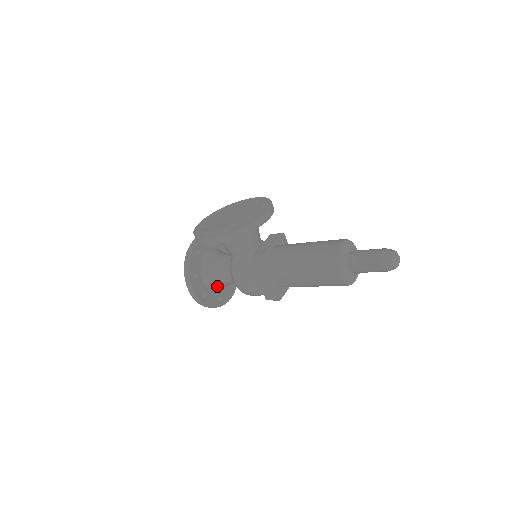
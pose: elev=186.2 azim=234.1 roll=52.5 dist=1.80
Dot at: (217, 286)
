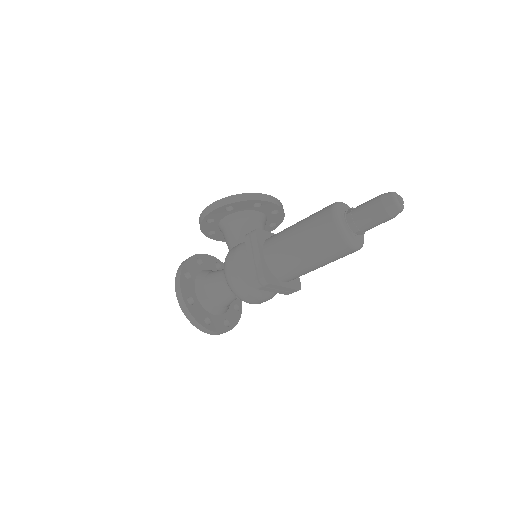
Dot at: (208, 298)
